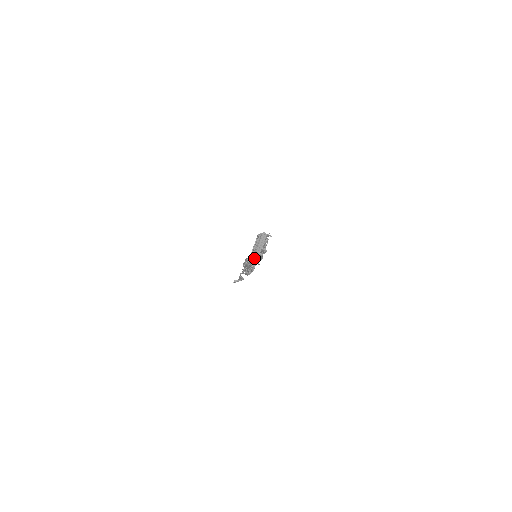
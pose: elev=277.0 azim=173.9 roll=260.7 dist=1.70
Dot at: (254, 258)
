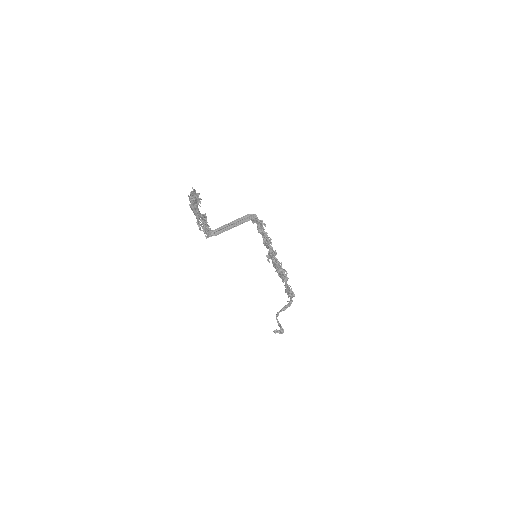
Dot at: (226, 227)
